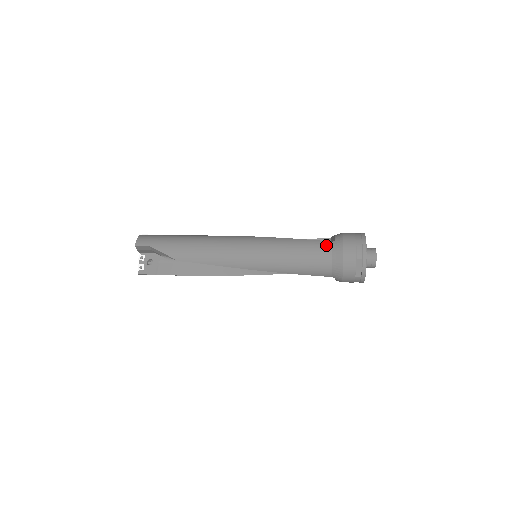
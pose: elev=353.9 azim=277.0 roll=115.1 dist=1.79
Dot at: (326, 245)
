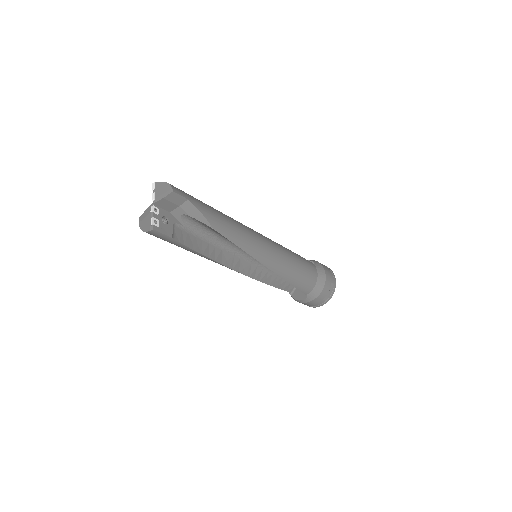
Dot at: (313, 265)
